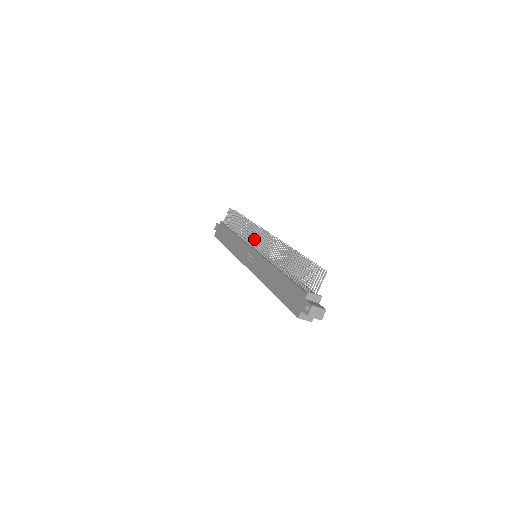
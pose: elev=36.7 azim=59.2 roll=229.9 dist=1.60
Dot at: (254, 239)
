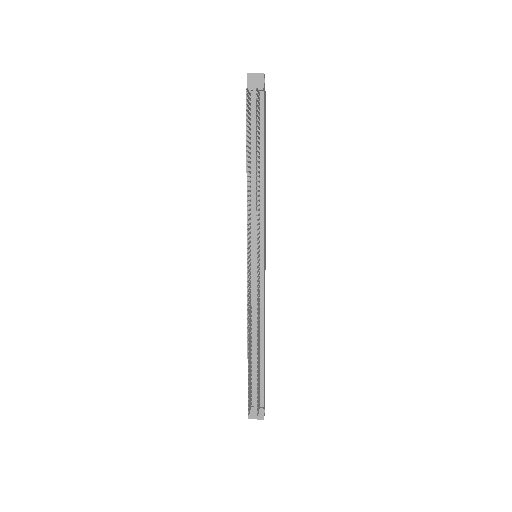
Dot at: (249, 243)
